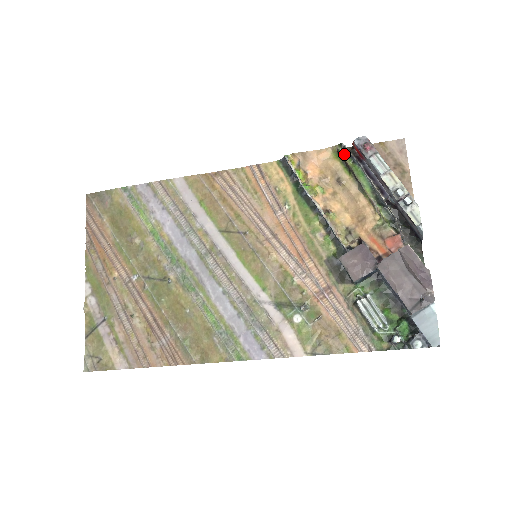
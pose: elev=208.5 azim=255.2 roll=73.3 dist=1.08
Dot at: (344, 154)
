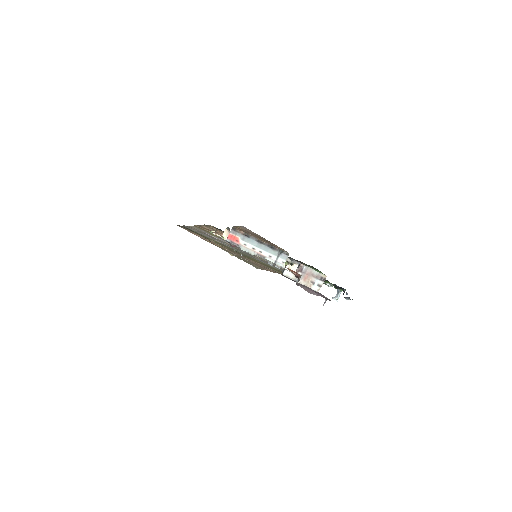
Dot at: occluded
